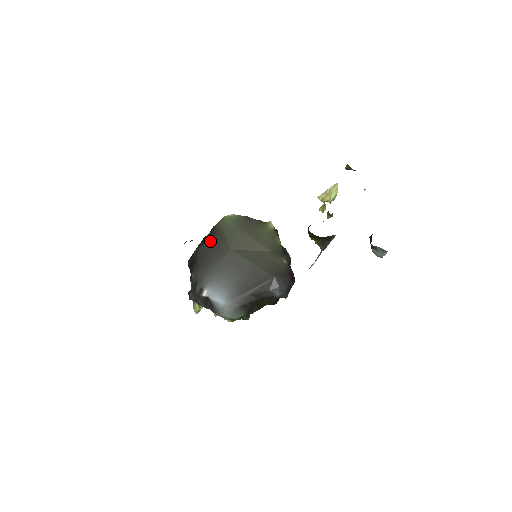
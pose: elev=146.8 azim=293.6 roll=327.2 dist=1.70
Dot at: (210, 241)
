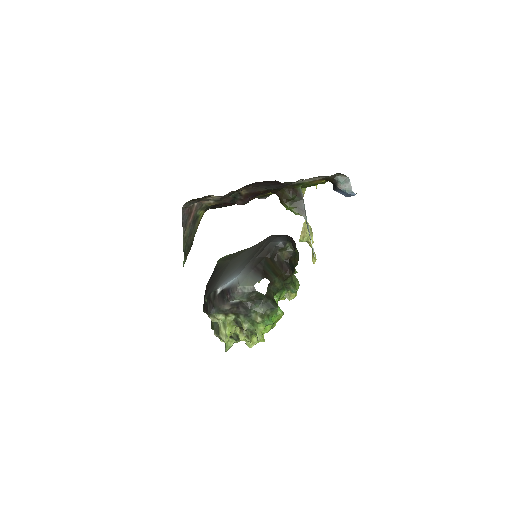
Dot at: (214, 274)
